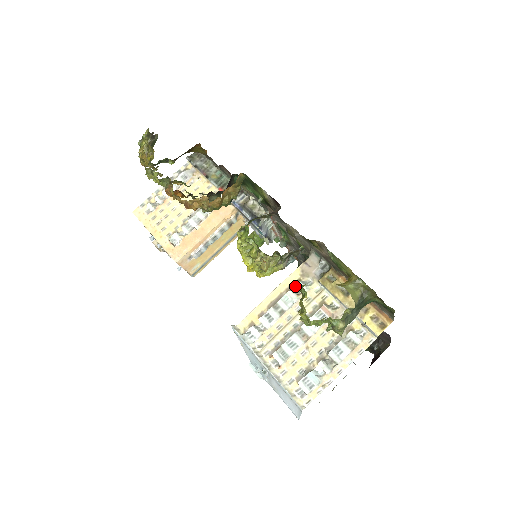
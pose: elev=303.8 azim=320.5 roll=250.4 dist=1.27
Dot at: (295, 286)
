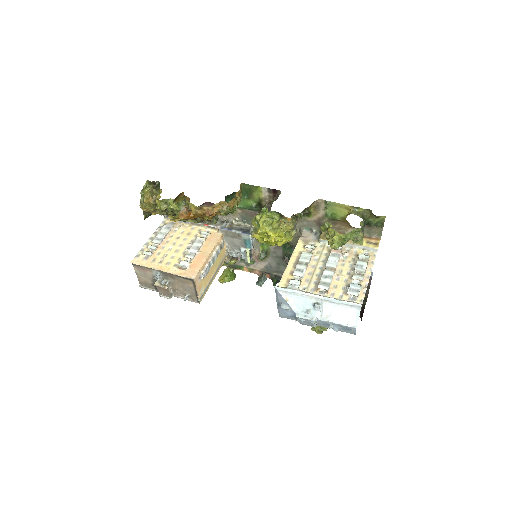
Dot at: (304, 249)
